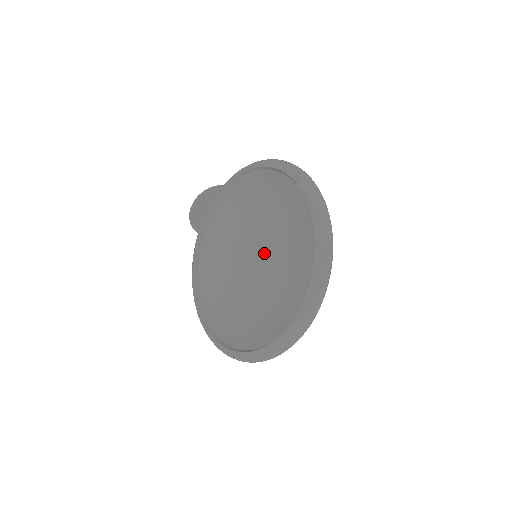
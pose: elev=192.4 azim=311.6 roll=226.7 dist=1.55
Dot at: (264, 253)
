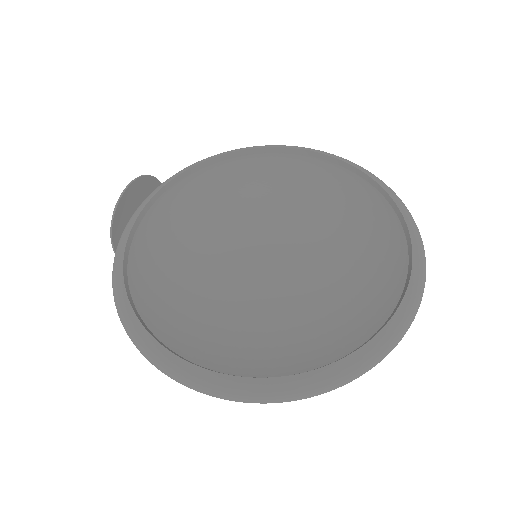
Dot at: (259, 258)
